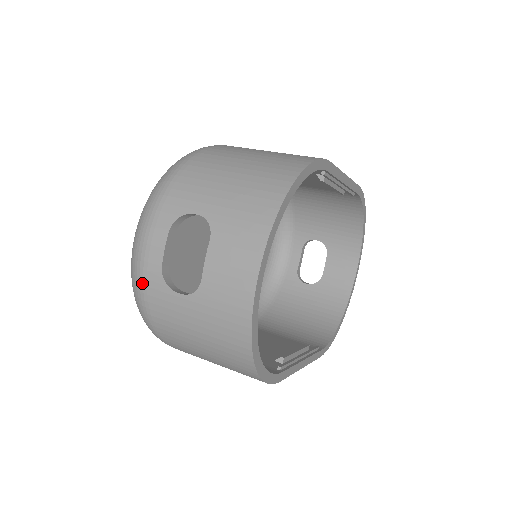
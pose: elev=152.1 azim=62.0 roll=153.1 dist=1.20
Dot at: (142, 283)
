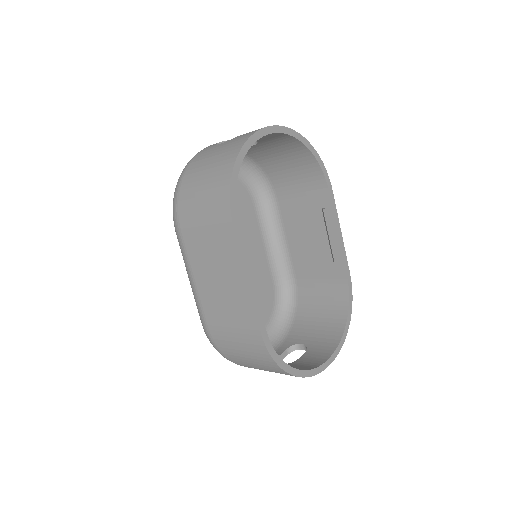
Dot at: (200, 151)
